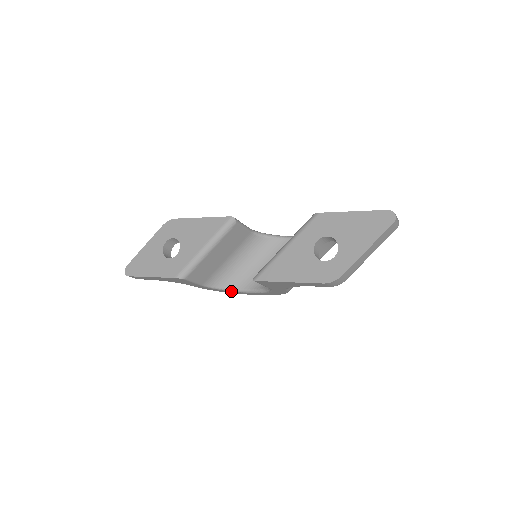
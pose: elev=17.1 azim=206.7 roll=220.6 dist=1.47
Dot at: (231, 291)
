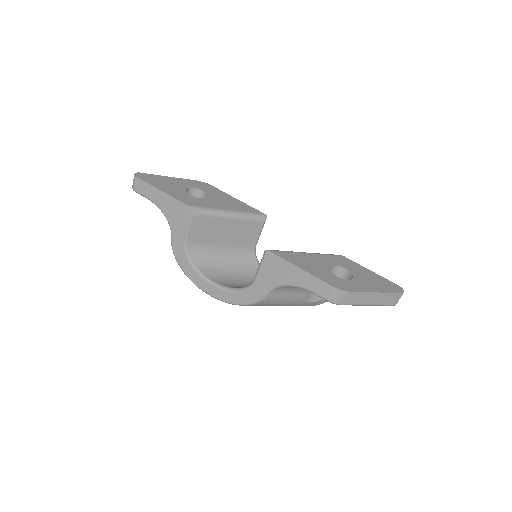
Dot at: (197, 272)
